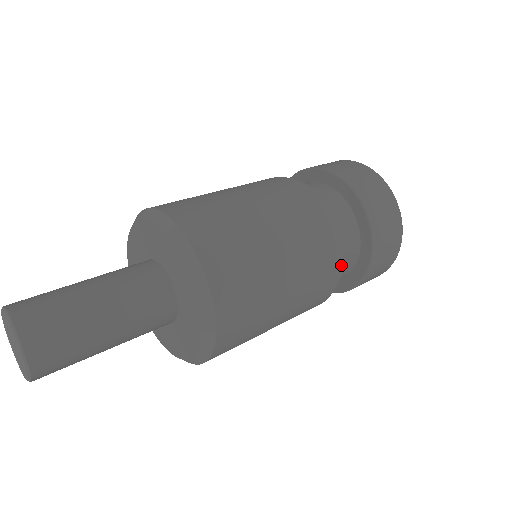
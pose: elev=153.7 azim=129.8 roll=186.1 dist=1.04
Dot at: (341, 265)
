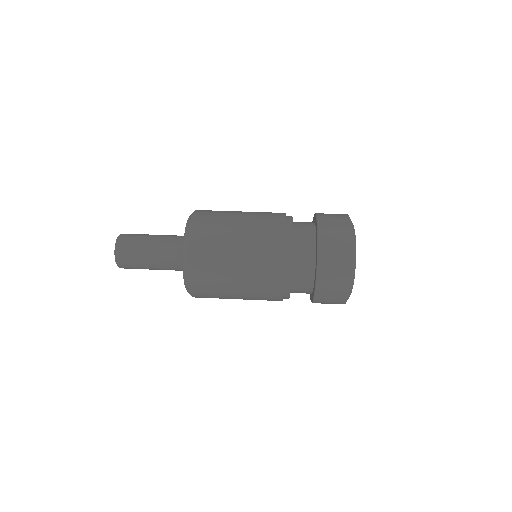
Dot at: (289, 261)
